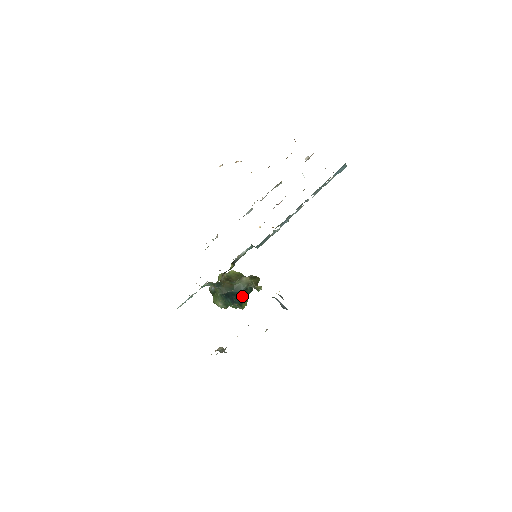
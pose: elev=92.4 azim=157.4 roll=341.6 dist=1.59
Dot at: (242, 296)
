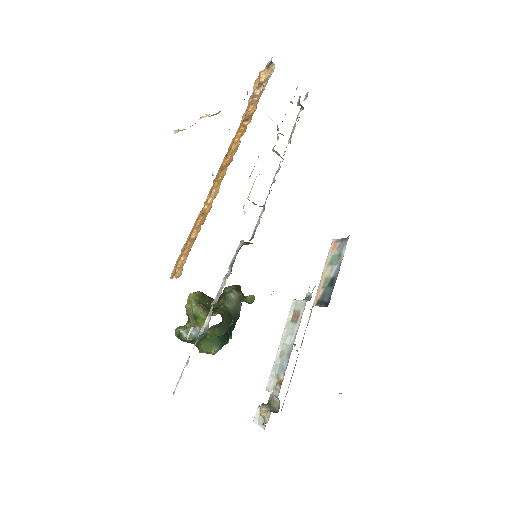
Dot at: occluded
